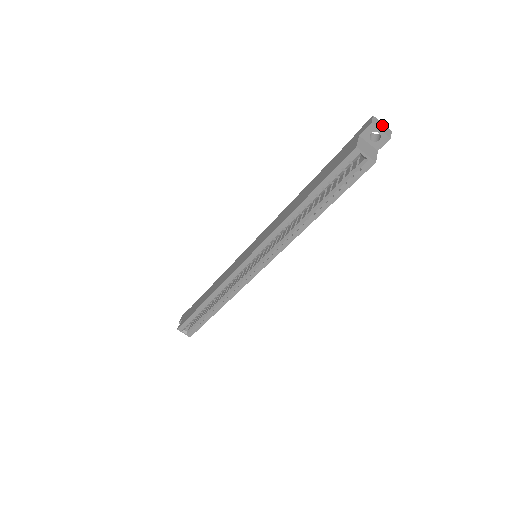
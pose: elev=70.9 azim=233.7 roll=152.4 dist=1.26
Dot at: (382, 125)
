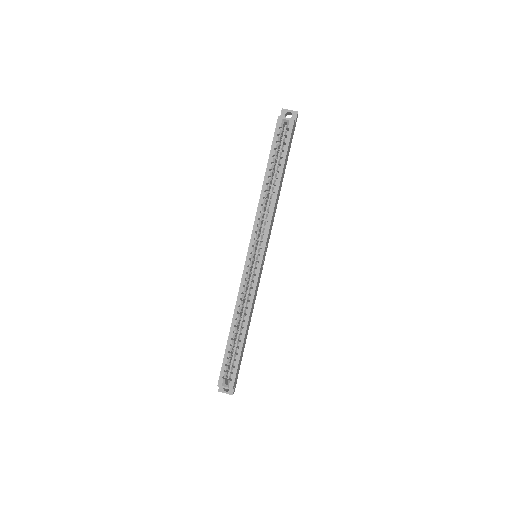
Dot at: occluded
